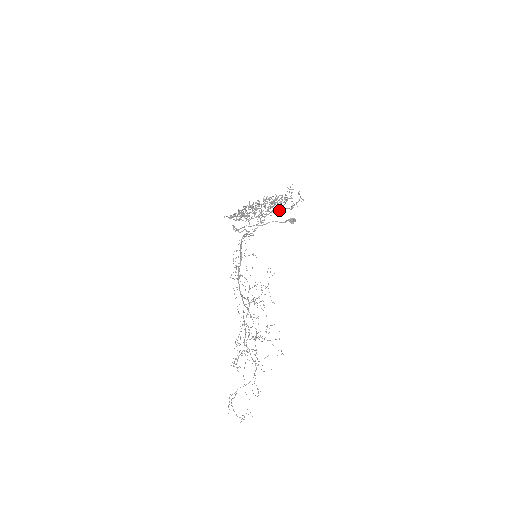
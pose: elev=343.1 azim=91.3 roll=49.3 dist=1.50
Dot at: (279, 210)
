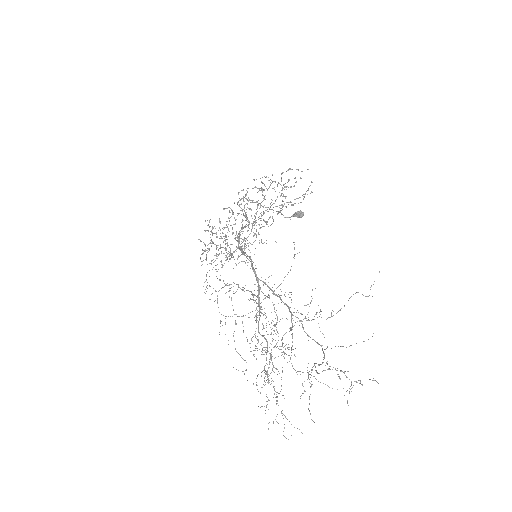
Dot at: (284, 204)
